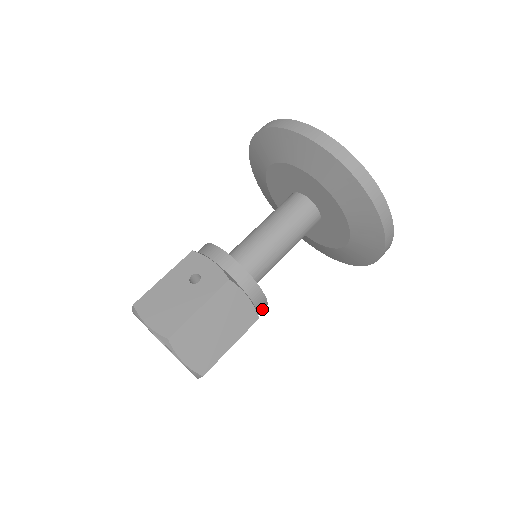
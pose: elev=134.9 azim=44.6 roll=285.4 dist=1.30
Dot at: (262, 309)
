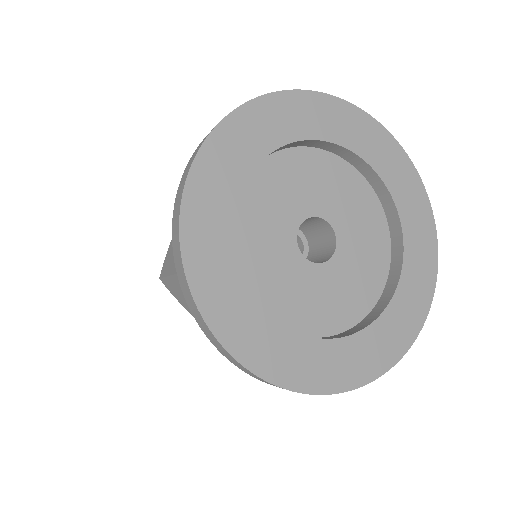
Dot at: occluded
